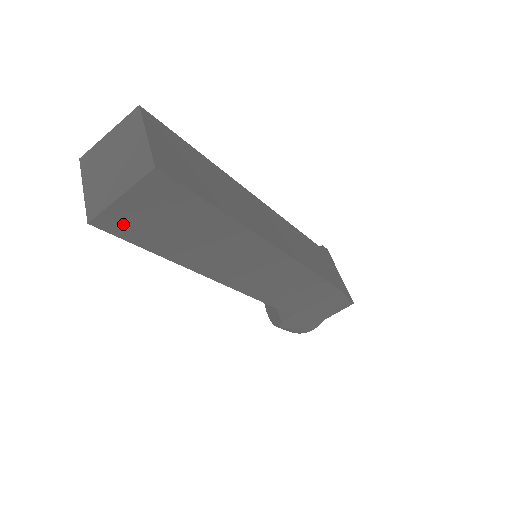
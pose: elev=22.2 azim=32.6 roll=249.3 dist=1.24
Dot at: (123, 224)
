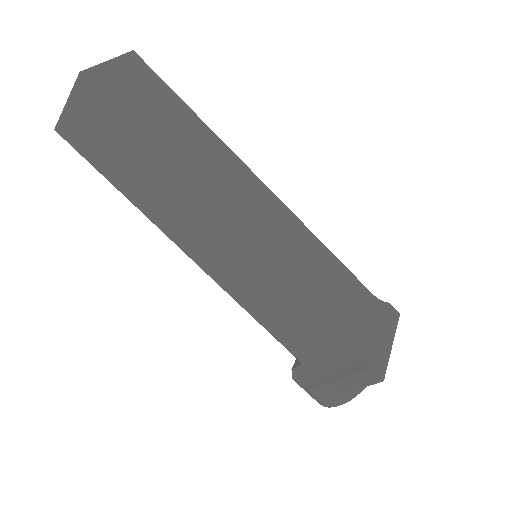
Dot at: (78, 138)
